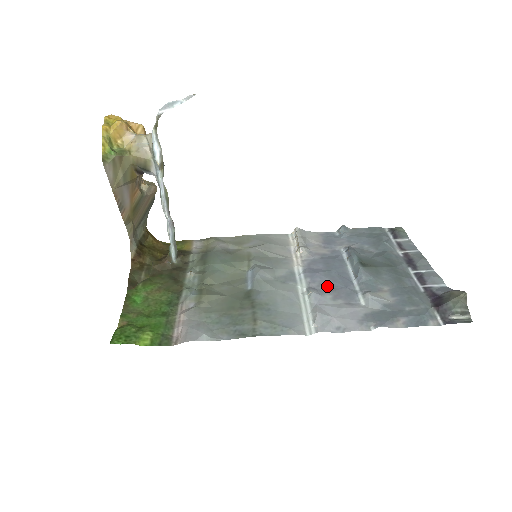
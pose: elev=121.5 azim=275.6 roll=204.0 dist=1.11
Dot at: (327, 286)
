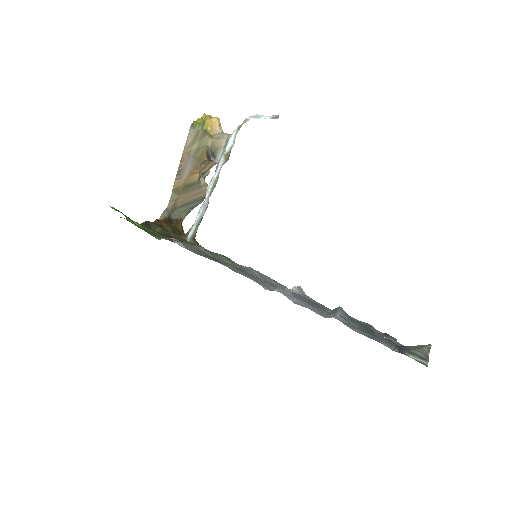
Dot at: (303, 299)
